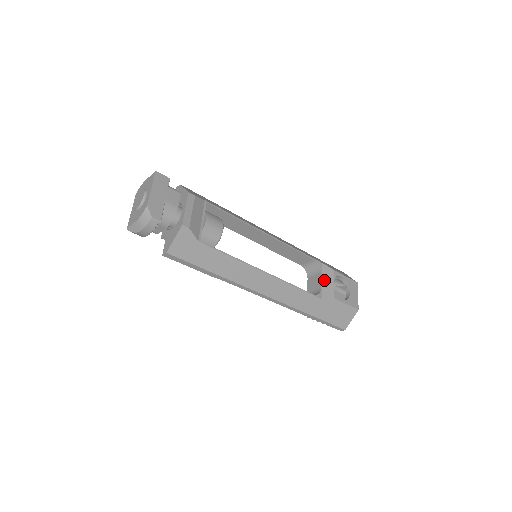
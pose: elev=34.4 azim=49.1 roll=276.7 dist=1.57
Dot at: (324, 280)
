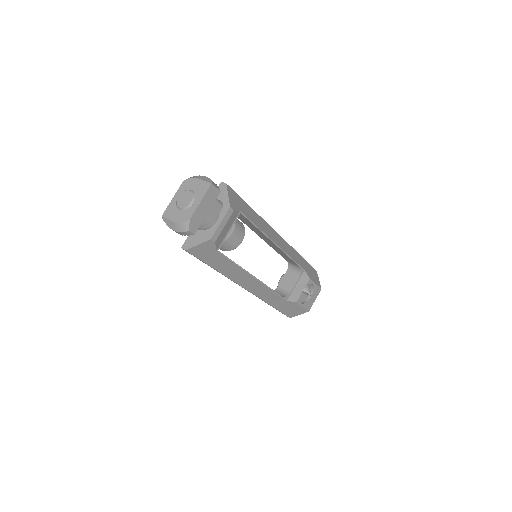
Dot at: (297, 285)
